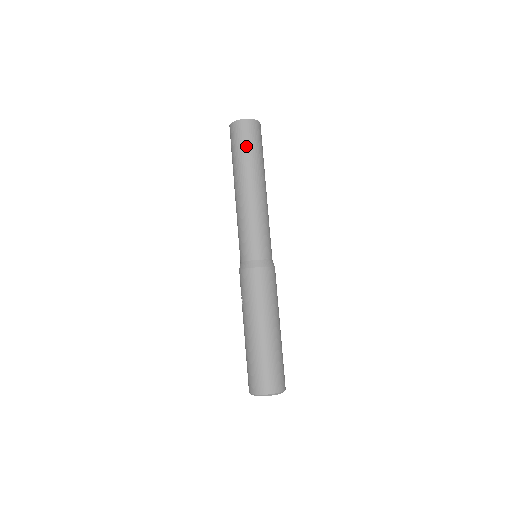
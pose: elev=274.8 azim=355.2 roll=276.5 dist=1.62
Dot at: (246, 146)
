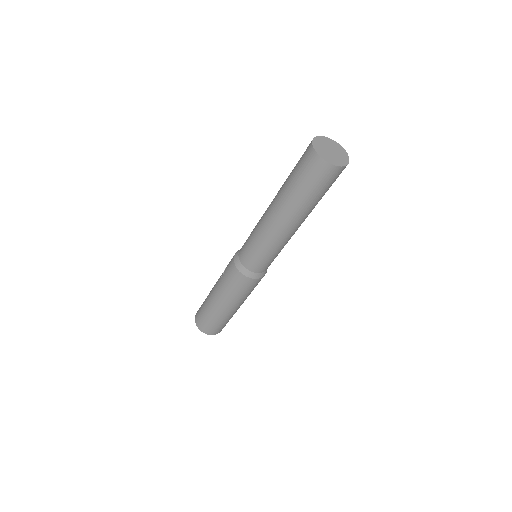
Dot at: (306, 187)
